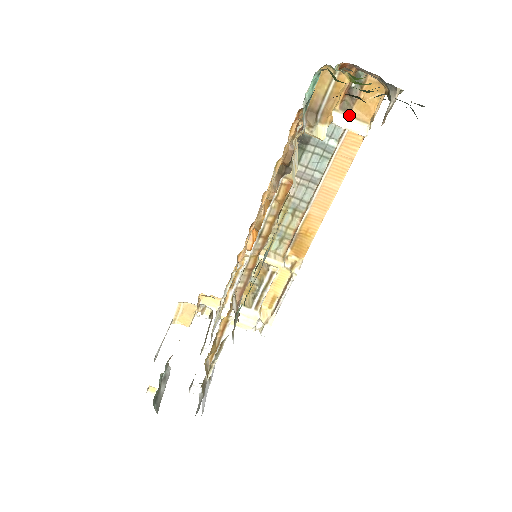
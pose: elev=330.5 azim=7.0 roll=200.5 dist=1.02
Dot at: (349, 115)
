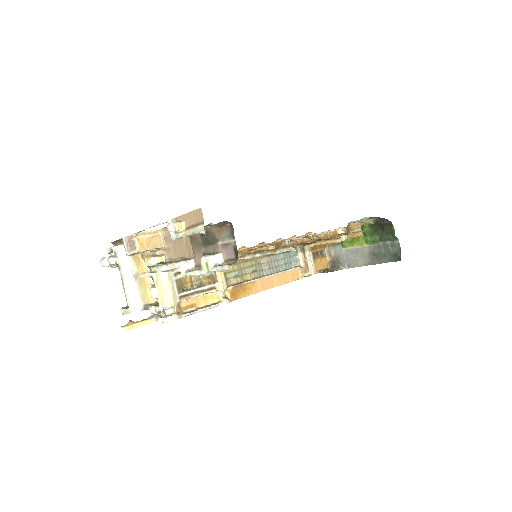
Dot at: (313, 260)
